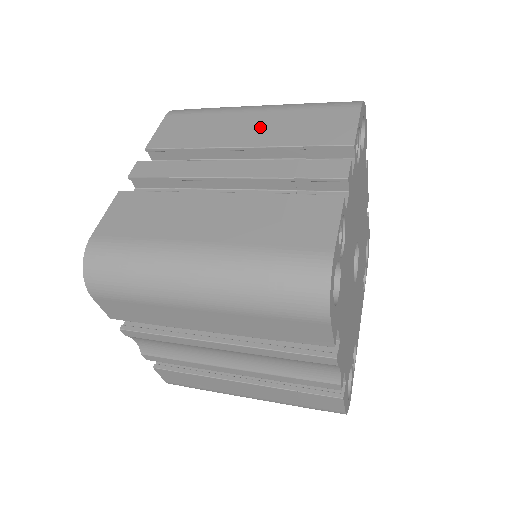
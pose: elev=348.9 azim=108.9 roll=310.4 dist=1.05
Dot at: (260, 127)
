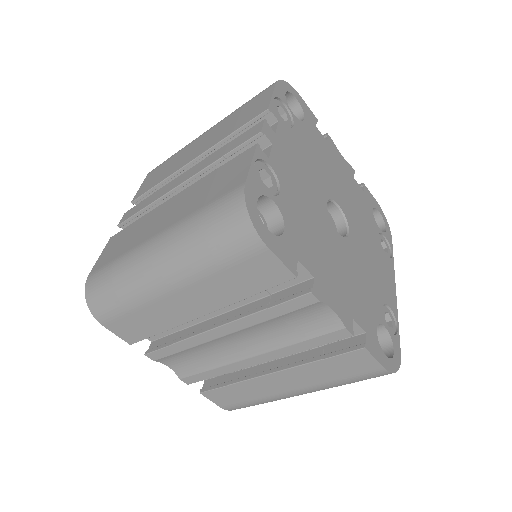
Dot at: (205, 141)
